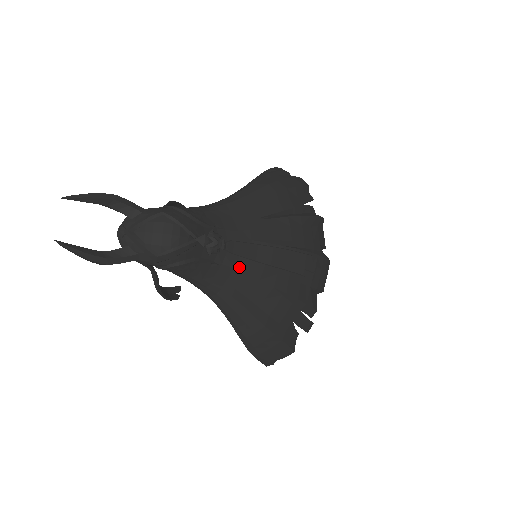
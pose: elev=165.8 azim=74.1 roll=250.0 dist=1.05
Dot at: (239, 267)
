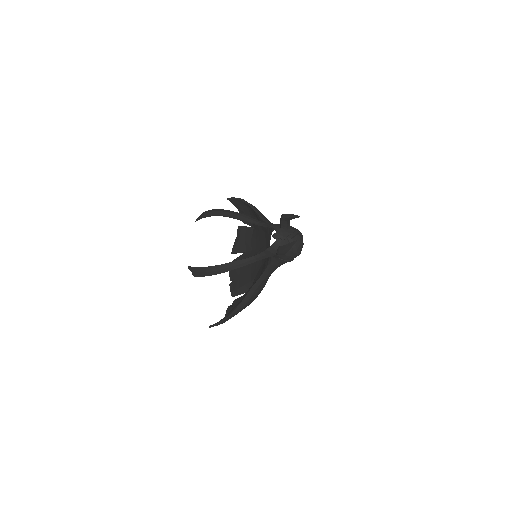
Dot at: occluded
